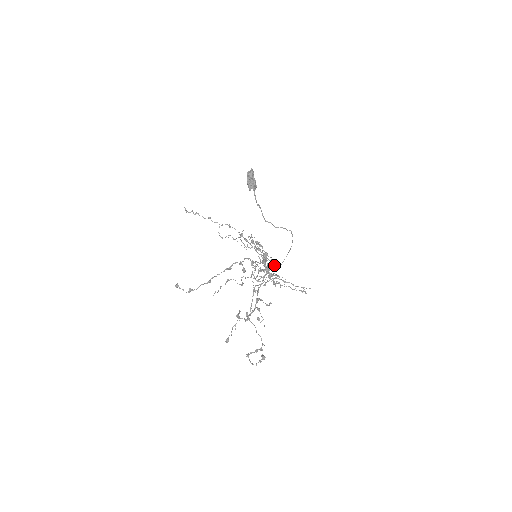
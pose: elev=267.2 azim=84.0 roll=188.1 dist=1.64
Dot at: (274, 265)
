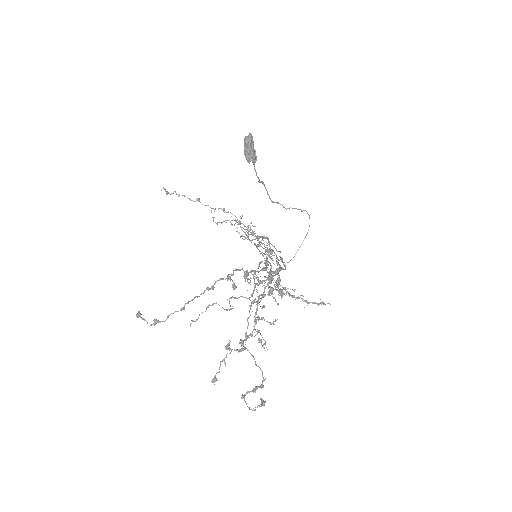
Dot at: (280, 268)
